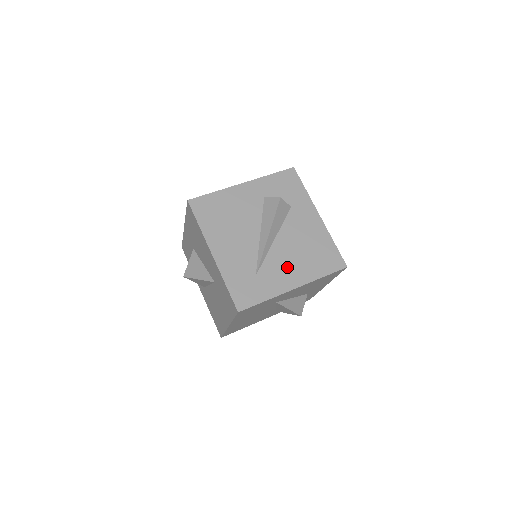
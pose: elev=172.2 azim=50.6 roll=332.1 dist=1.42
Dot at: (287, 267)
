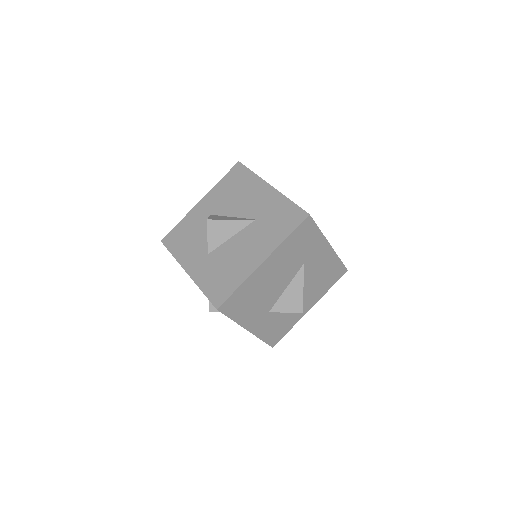
Dot at: occluded
